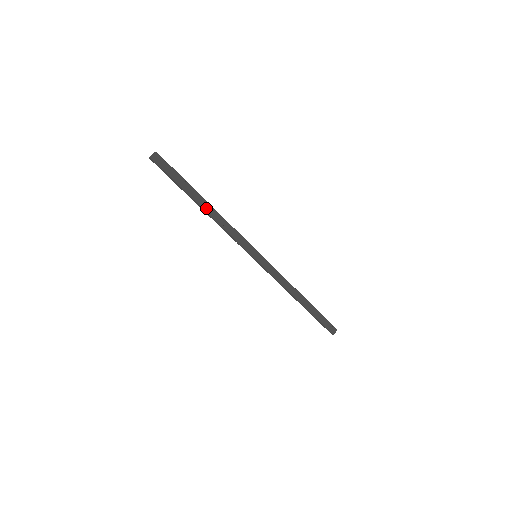
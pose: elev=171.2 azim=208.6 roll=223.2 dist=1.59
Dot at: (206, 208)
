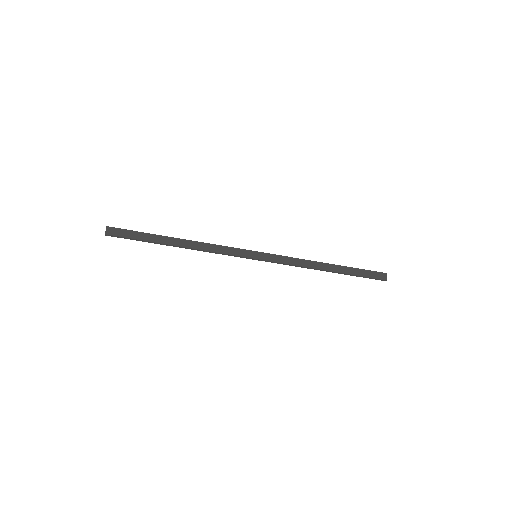
Dot at: (181, 244)
